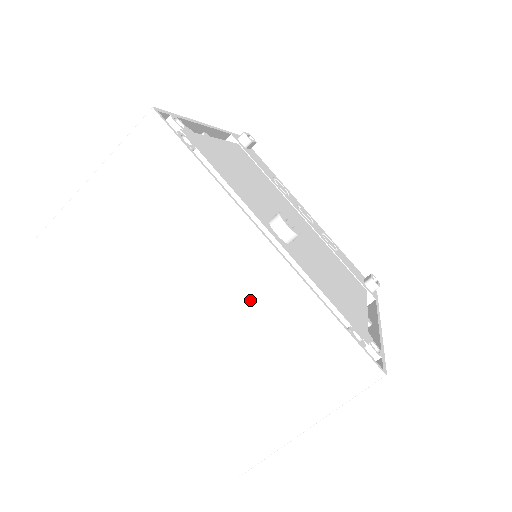
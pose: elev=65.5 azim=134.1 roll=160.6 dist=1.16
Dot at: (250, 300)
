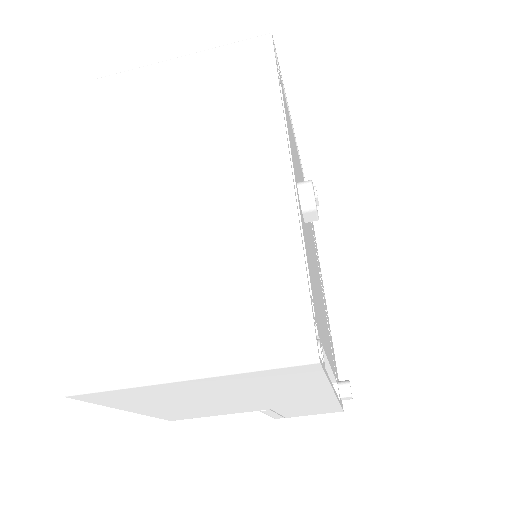
Dot at: (233, 207)
